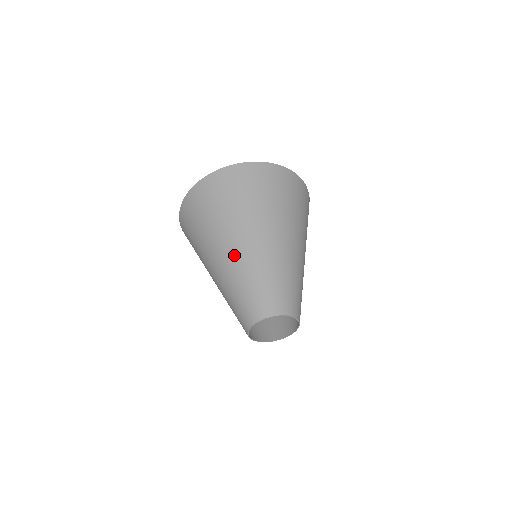
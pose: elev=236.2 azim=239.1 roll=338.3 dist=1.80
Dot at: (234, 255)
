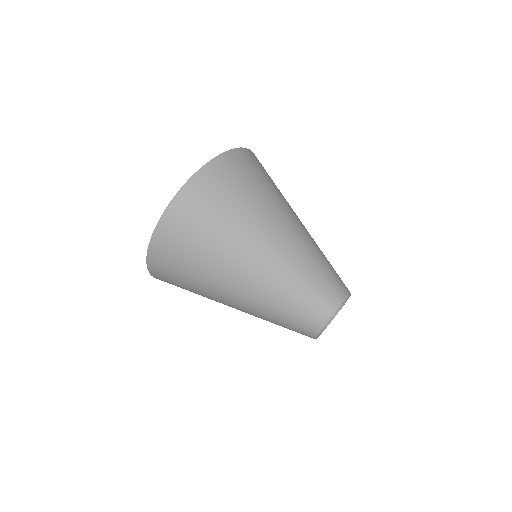
Dot at: (242, 308)
